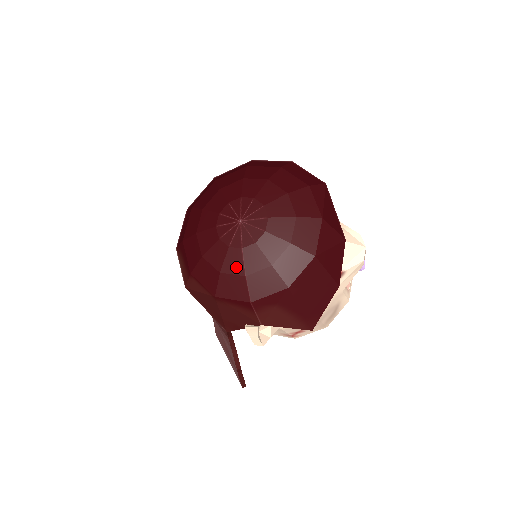
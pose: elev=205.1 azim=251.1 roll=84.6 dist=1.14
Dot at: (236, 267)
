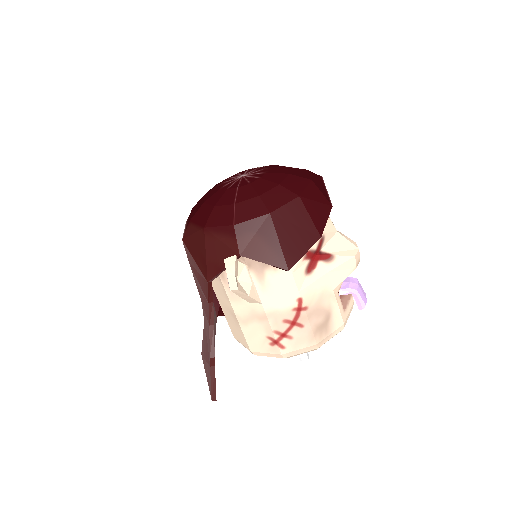
Dot at: (229, 200)
